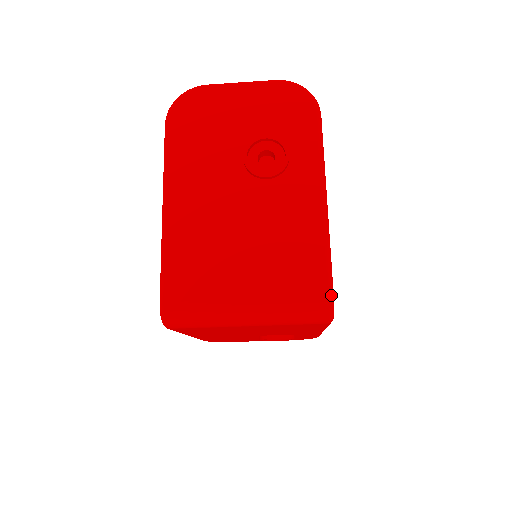
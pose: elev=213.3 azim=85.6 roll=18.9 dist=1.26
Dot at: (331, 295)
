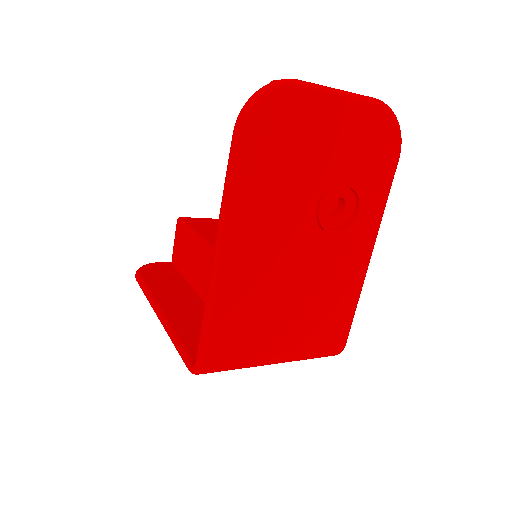
Dot at: occluded
